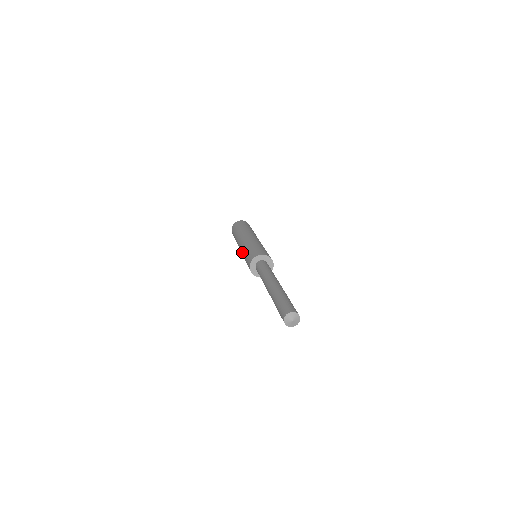
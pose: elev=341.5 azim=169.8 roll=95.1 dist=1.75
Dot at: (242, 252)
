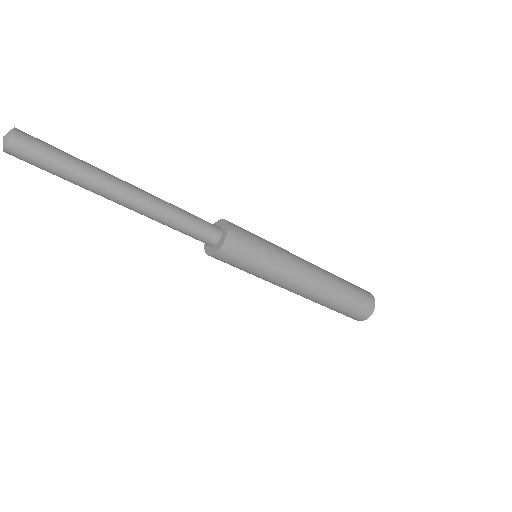
Dot at: occluded
